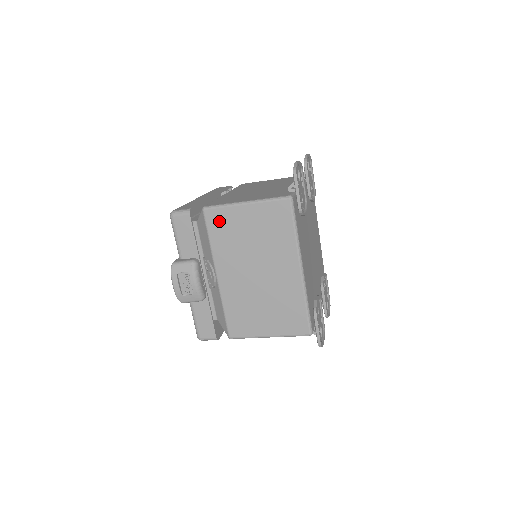
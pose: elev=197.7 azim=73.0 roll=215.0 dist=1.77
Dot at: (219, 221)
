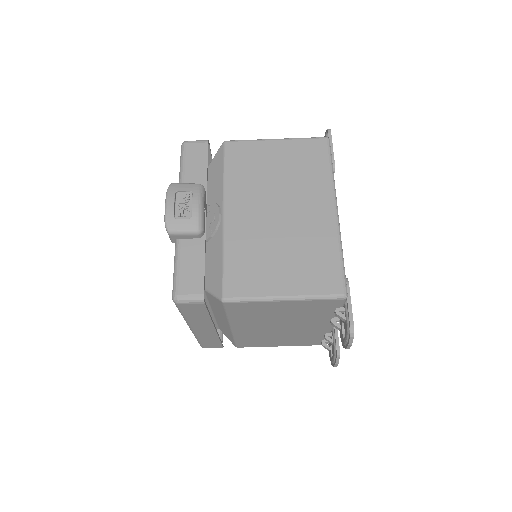
Dot at: (241, 153)
